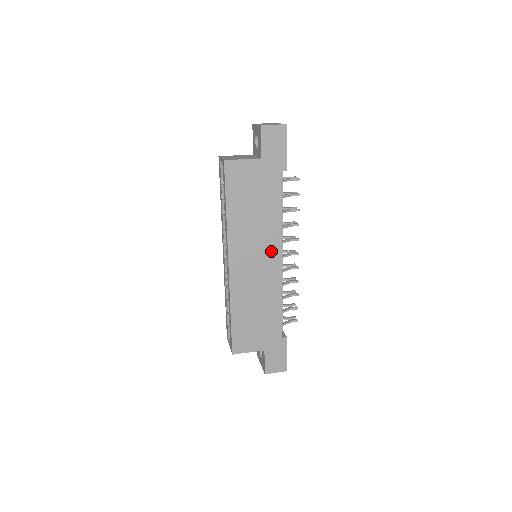
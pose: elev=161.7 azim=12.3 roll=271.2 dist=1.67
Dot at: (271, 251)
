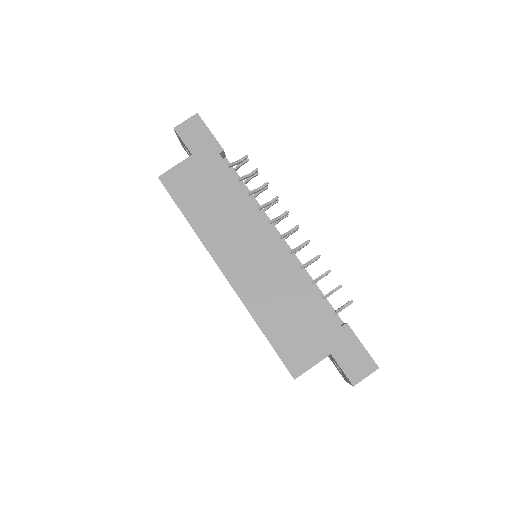
Dot at: (260, 235)
